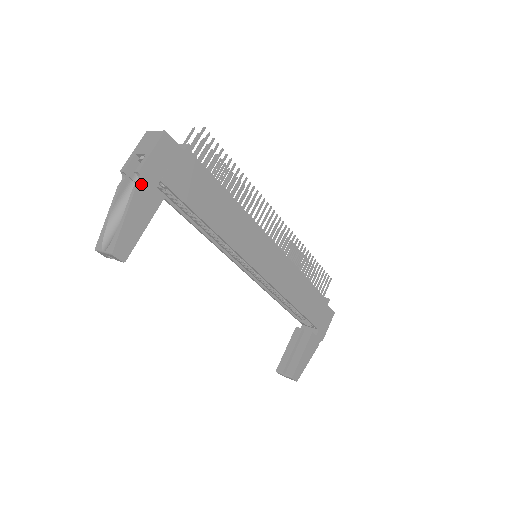
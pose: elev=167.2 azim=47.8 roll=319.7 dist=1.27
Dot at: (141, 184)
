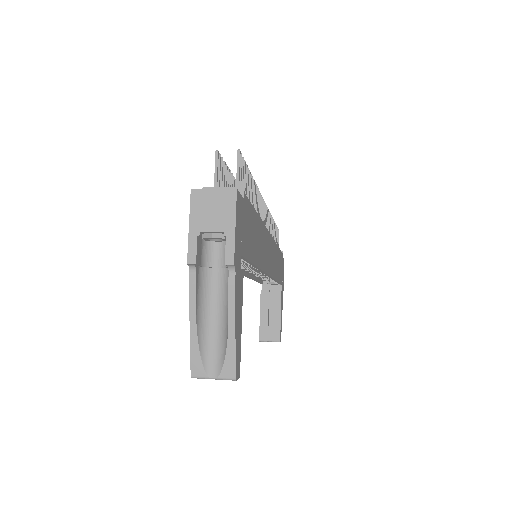
Dot at: (236, 276)
